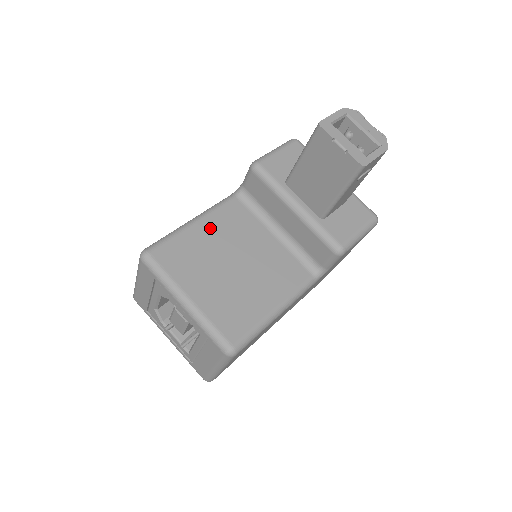
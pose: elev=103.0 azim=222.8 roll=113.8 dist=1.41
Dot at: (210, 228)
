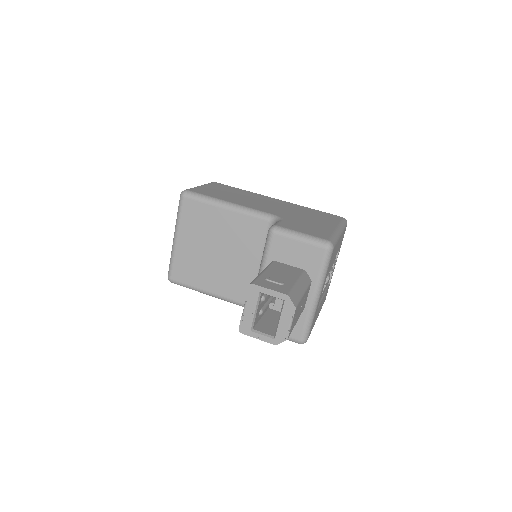
Dot at: (229, 220)
